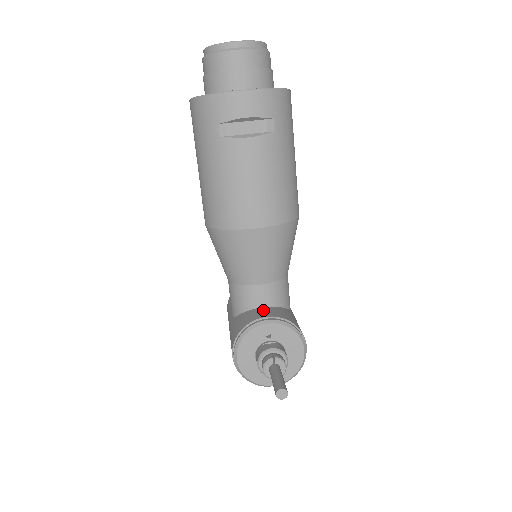
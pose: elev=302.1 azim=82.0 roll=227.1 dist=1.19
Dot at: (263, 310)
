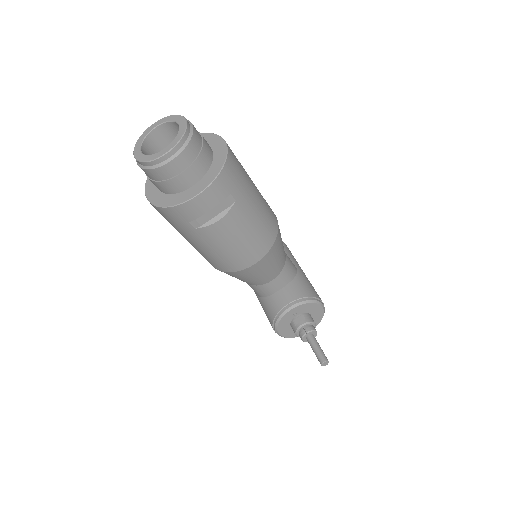
Dot at: (281, 295)
